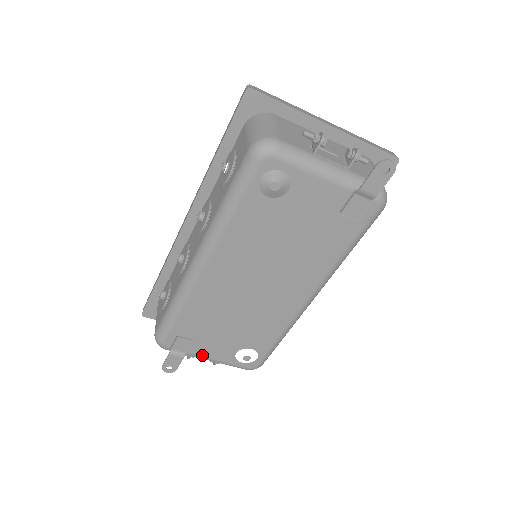
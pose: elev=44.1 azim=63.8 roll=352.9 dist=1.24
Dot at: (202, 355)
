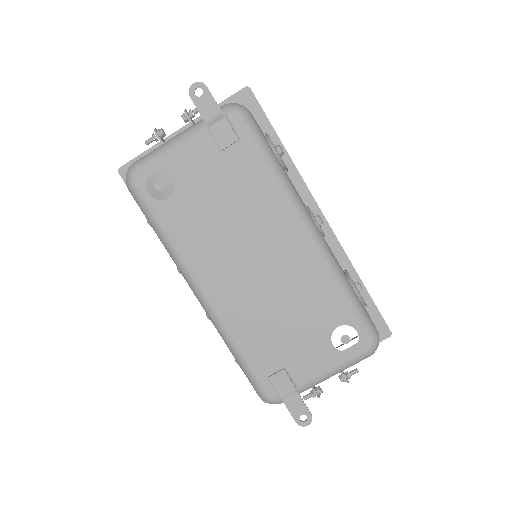
Dot at: (311, 377)
